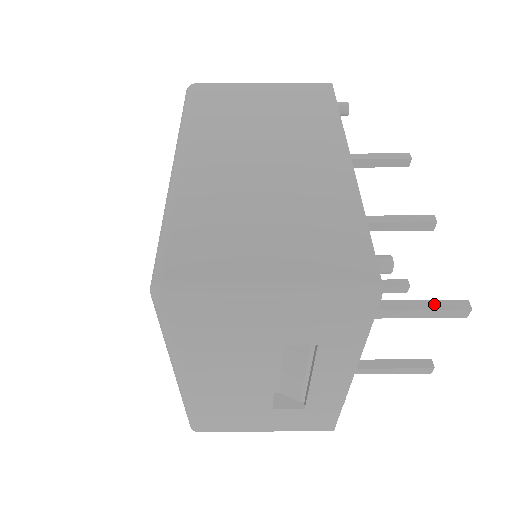
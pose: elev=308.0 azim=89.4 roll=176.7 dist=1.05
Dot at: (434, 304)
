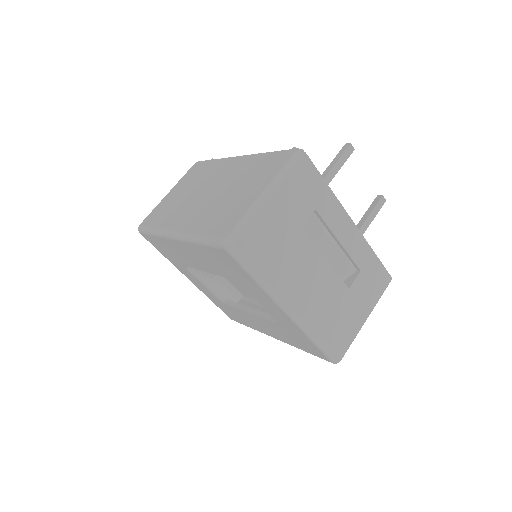
Dot at: (336, 158)
